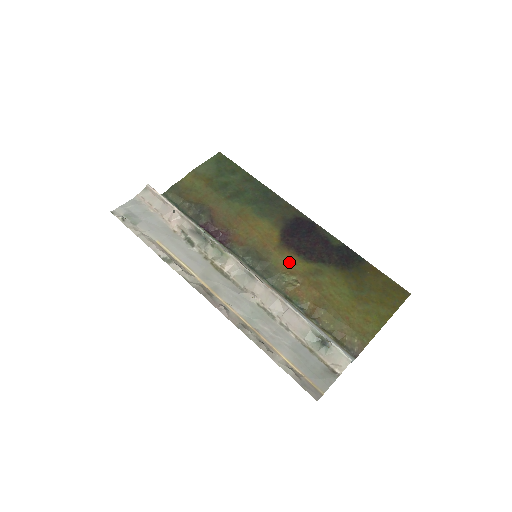
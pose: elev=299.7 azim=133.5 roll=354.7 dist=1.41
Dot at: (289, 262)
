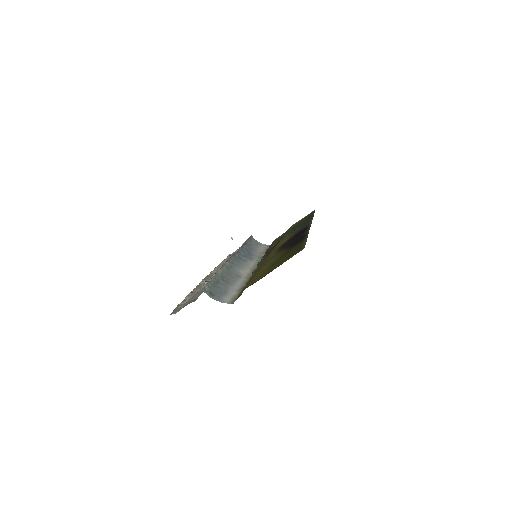
Dot at: (270, 255)
